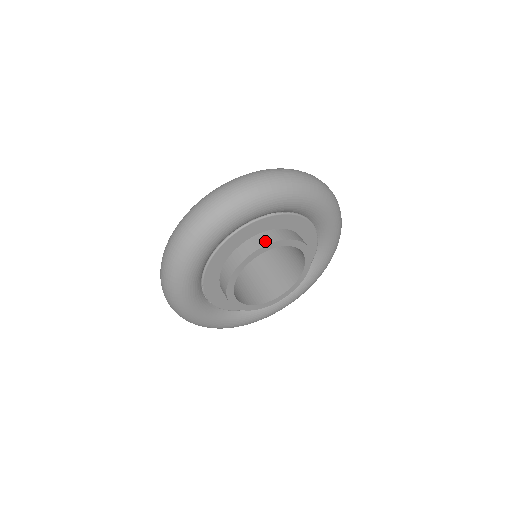
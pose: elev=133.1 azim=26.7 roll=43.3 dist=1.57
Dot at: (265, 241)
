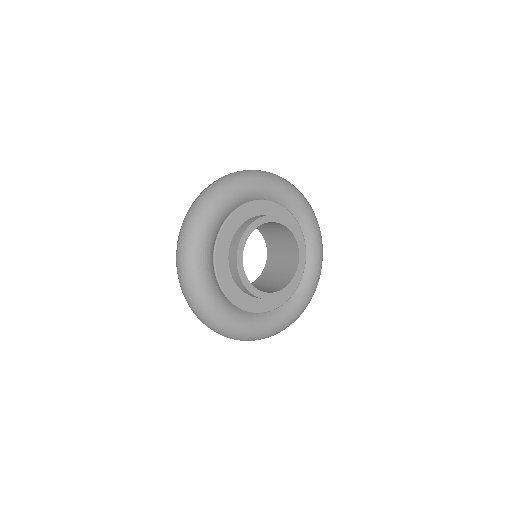
Dot at: occluded
